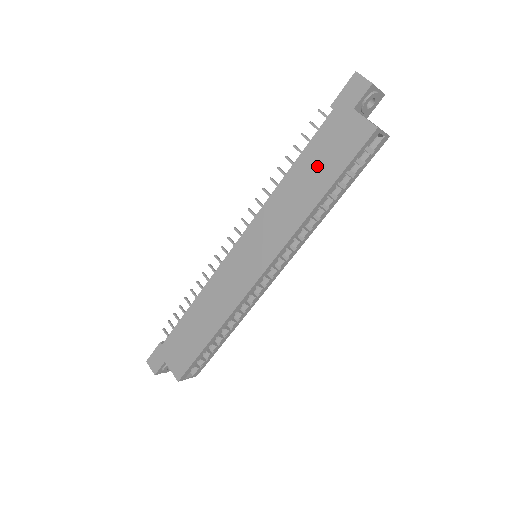
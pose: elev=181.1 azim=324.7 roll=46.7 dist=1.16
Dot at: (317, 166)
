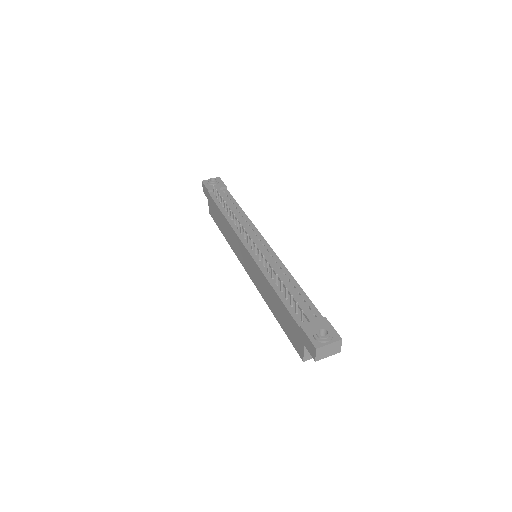
Dot at: (281, 314)
